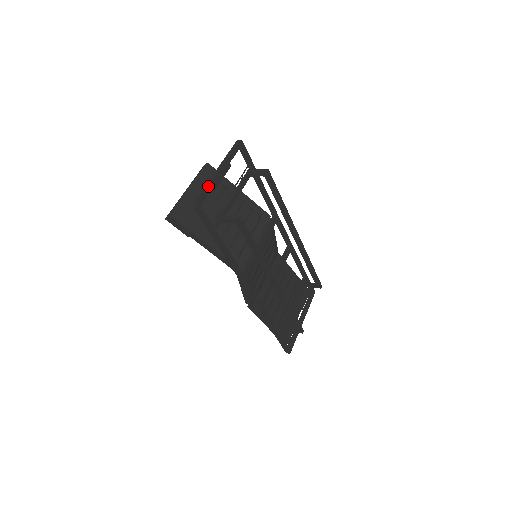
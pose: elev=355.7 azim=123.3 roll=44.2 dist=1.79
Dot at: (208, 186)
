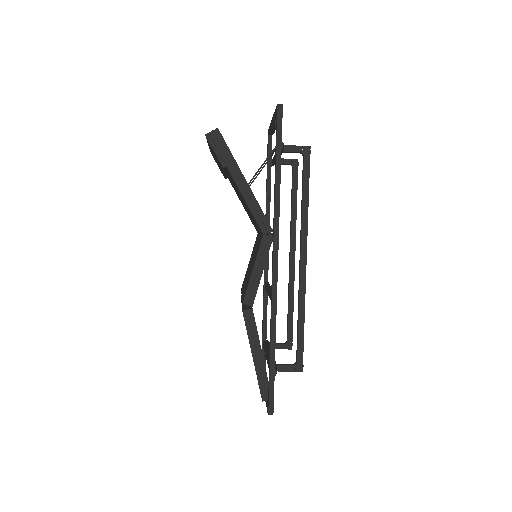
Dot at: occluded
